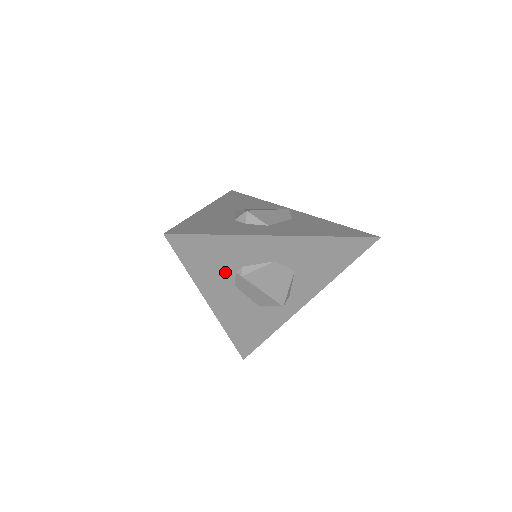
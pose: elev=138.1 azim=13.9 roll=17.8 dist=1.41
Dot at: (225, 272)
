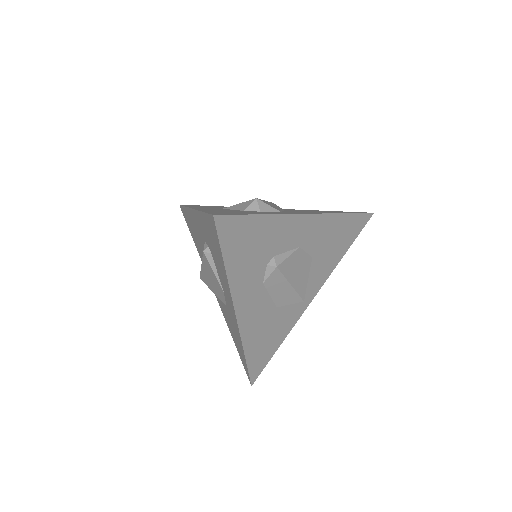
Dot at: (258, 265)
